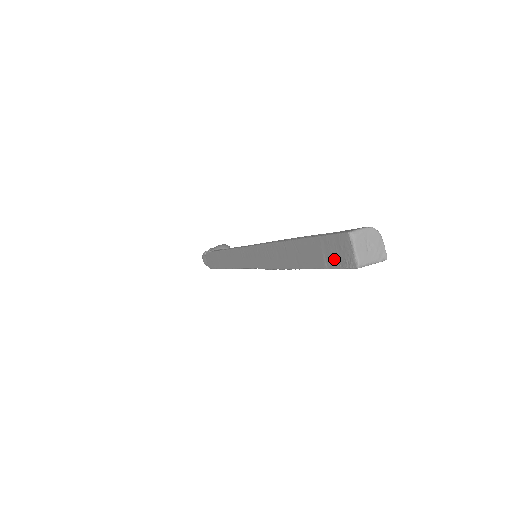
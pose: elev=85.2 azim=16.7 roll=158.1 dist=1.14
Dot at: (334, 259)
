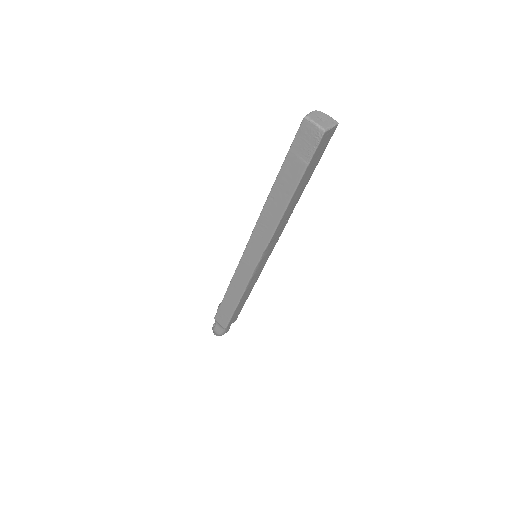
Dot at: (308, 149)
